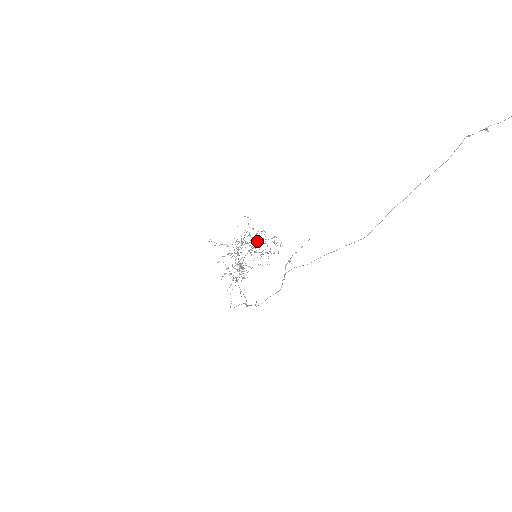
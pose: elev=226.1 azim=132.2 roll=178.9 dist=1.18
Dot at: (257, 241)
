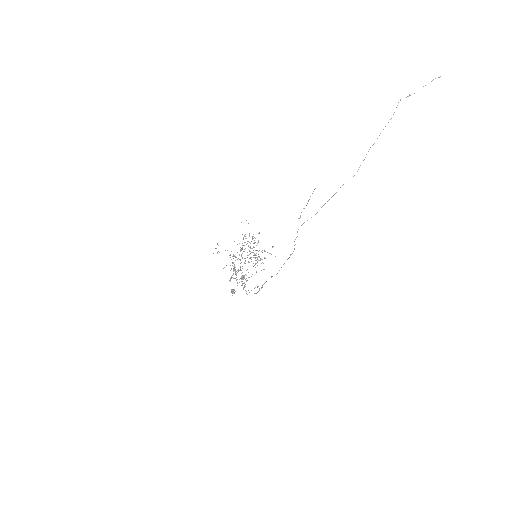
Dot at: (250, 253)
